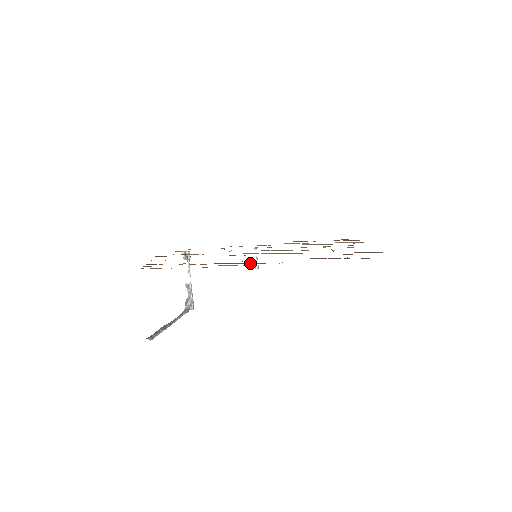
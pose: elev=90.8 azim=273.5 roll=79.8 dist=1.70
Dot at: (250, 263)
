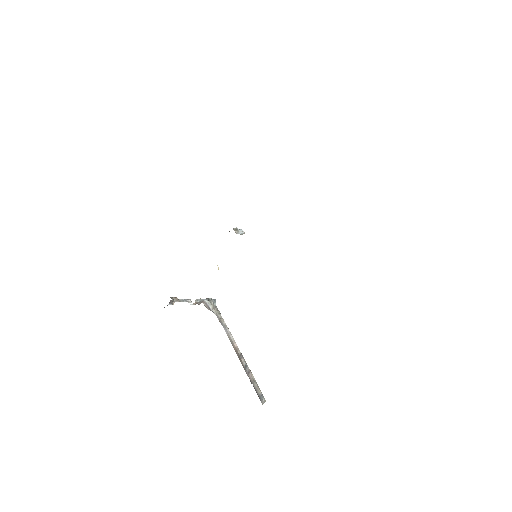
Dot at: occluded
